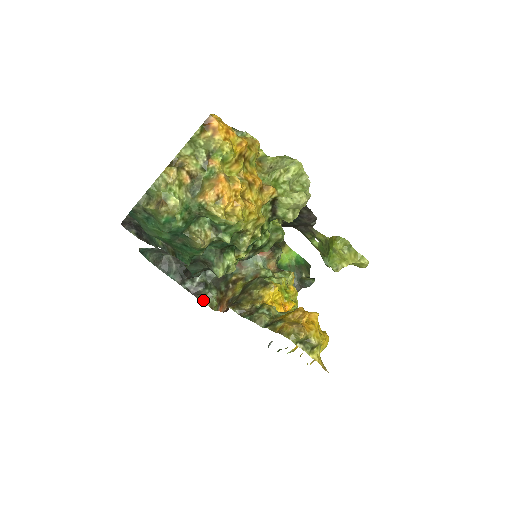
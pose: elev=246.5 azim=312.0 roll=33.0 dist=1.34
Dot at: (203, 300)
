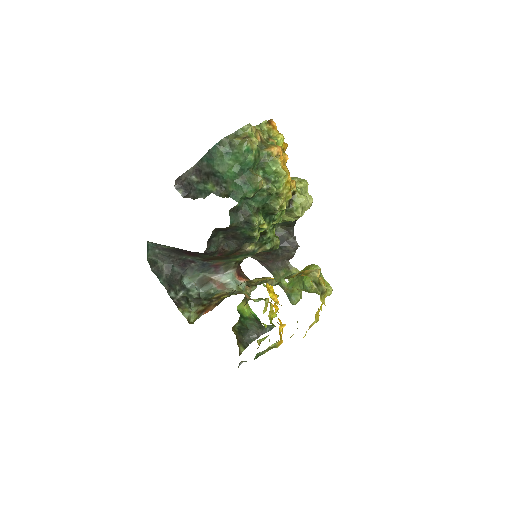
Dot at: (183, 313)
